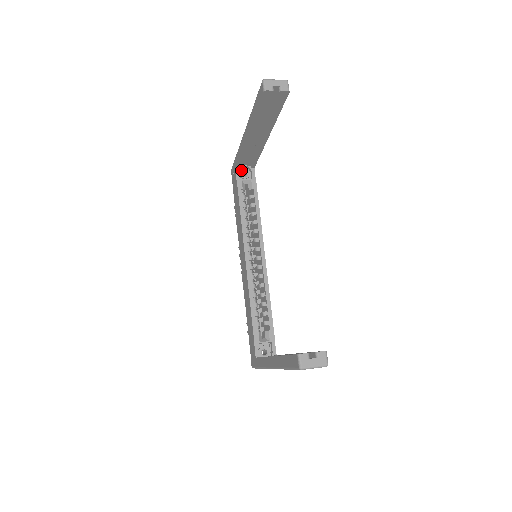
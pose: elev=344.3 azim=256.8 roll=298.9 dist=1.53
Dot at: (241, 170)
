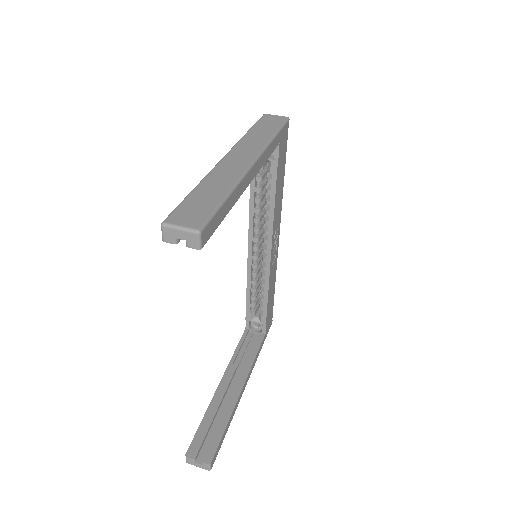
Dot at: occluded
